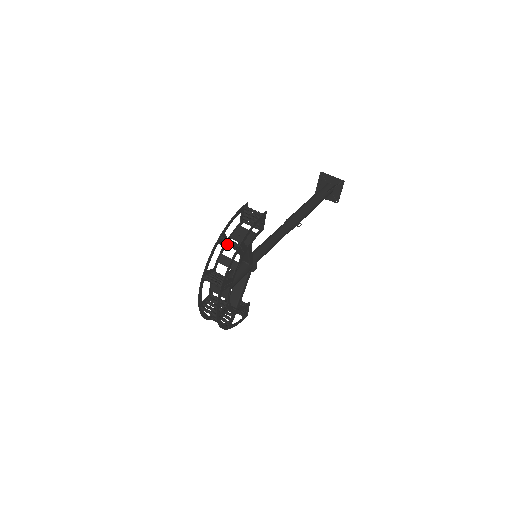
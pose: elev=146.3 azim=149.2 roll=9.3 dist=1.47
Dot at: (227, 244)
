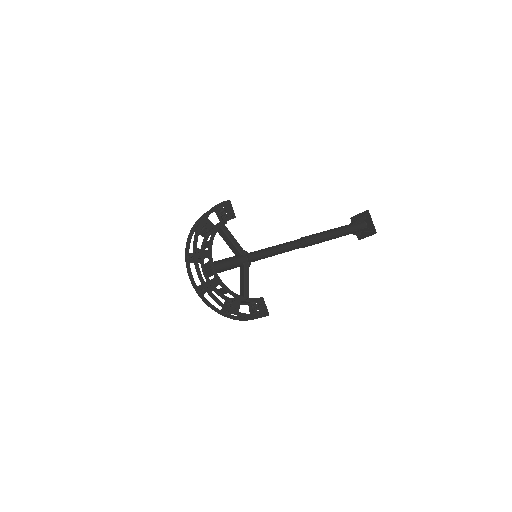
Dot at: (204, 232)
